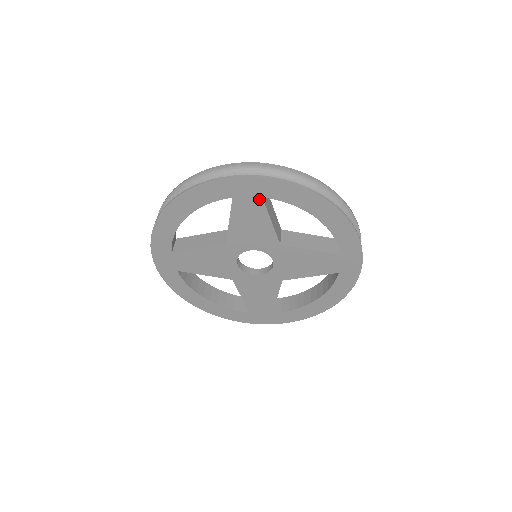
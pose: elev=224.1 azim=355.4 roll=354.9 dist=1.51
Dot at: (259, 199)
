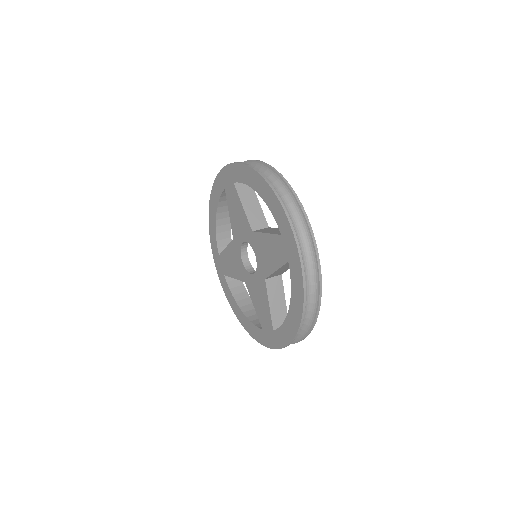
Dot at: (233, 185)
